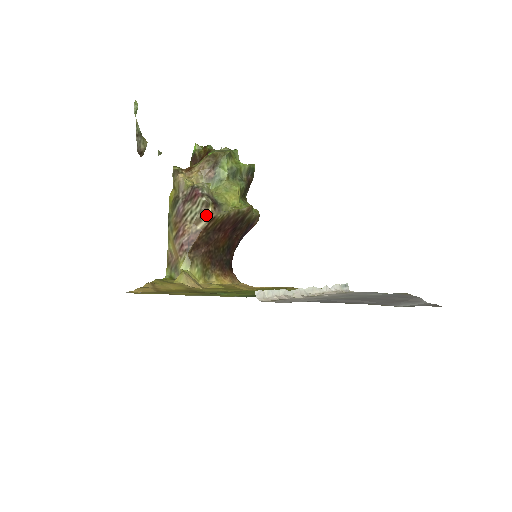
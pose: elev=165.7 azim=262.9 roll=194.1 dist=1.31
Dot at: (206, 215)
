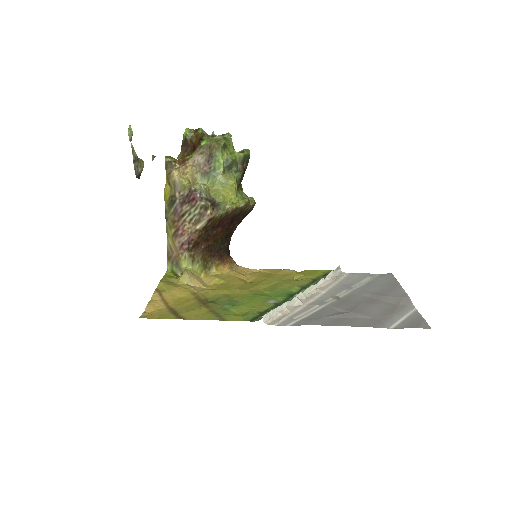
Dot at: (205, 216)
